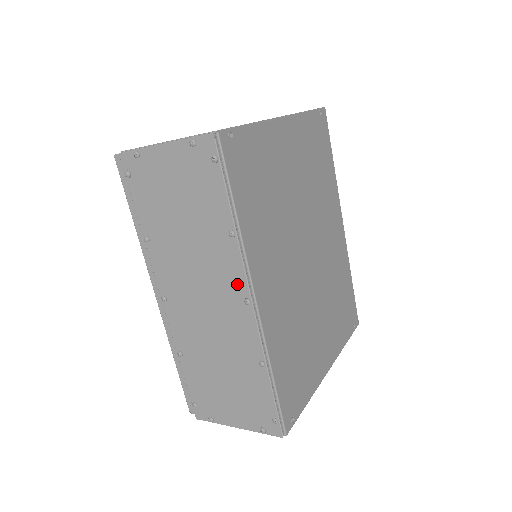
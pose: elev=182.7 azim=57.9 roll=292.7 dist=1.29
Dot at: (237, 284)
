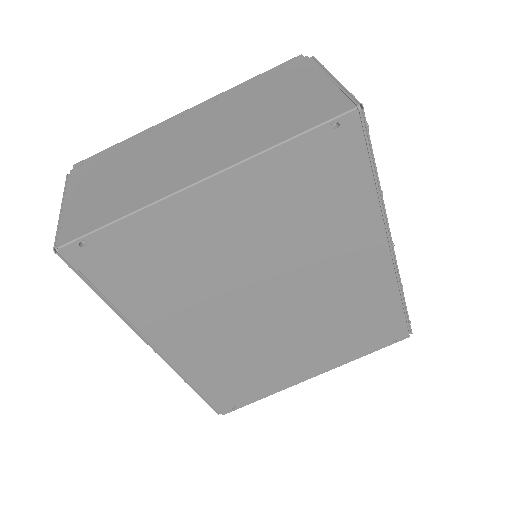
Dot at: occluded
